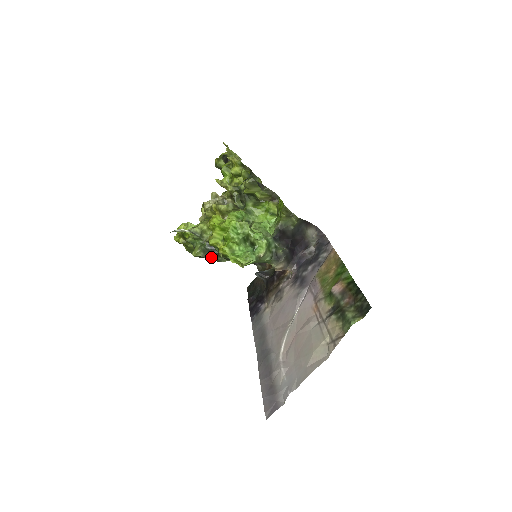
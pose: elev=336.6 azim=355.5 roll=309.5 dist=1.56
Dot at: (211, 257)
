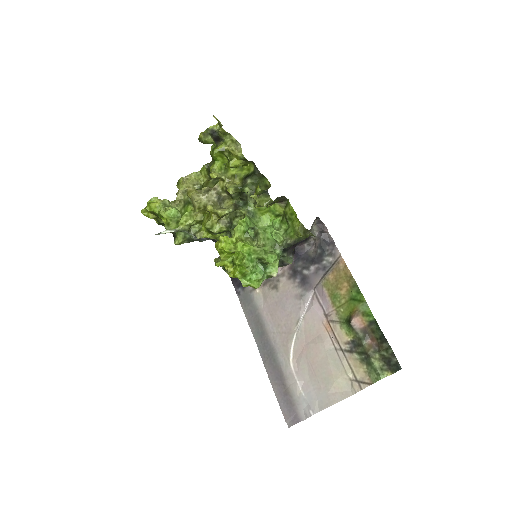
Dot at: occluded
